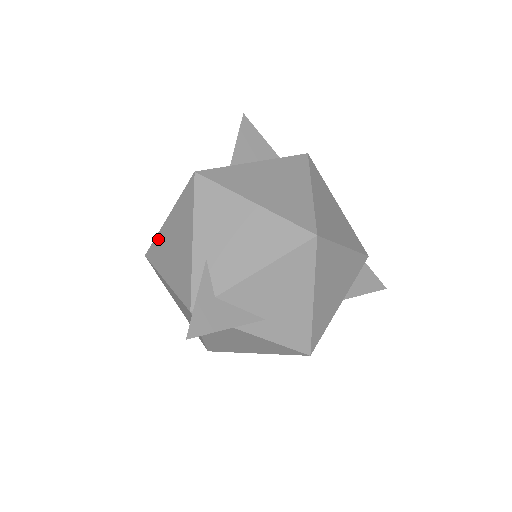
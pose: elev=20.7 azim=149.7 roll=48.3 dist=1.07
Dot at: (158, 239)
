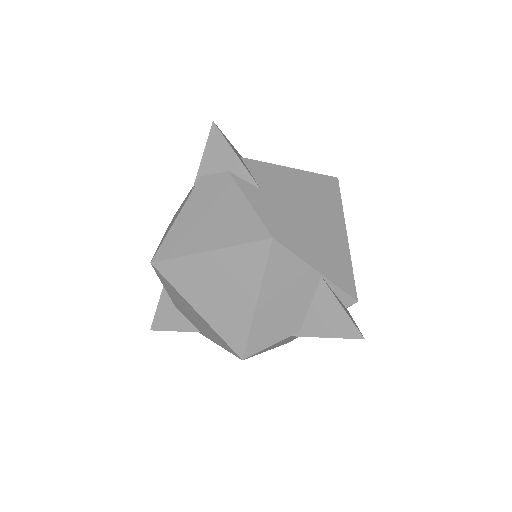
Dot at: occluded
